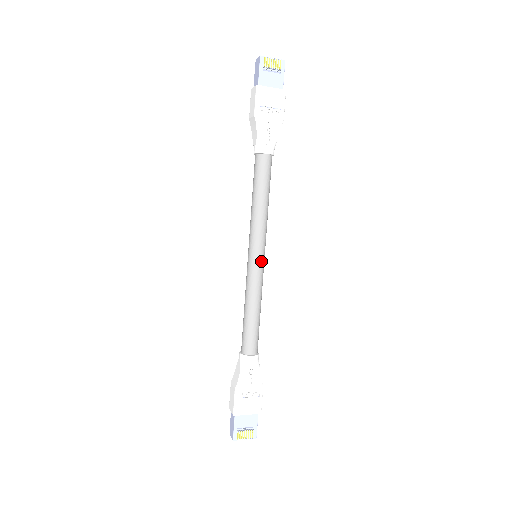
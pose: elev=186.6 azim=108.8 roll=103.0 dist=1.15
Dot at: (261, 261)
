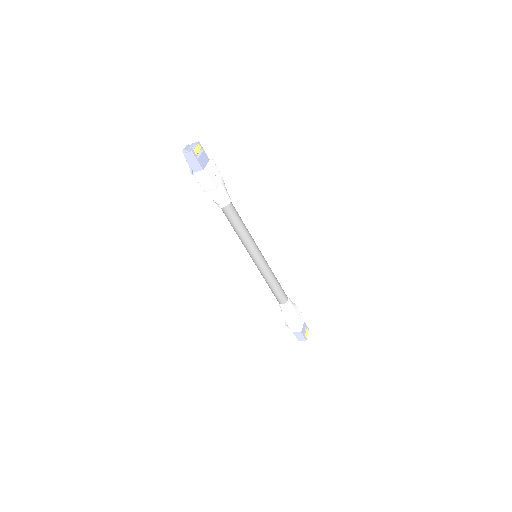
Dot at: (263, 256)
